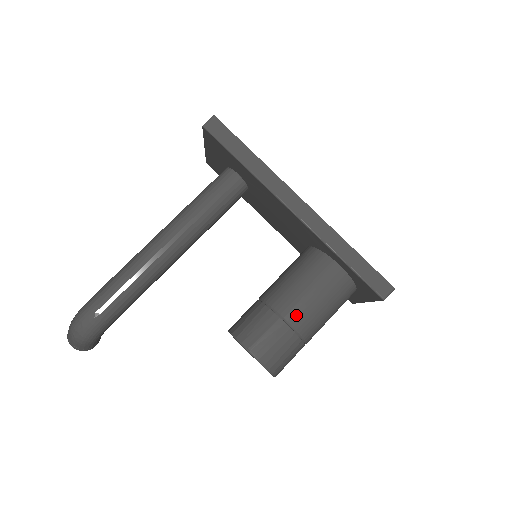
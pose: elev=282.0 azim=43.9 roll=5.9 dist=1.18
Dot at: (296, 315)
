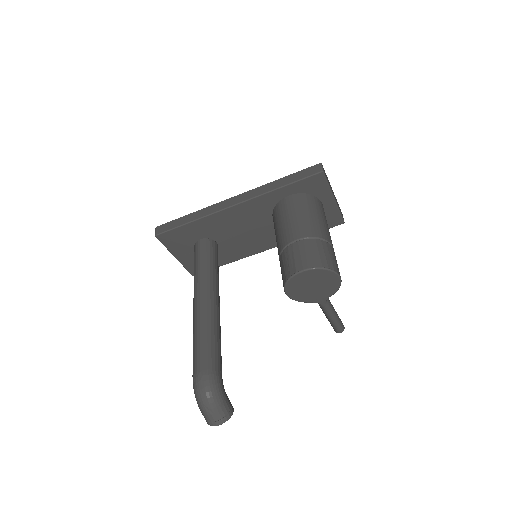
Dot at: (298, 232)
